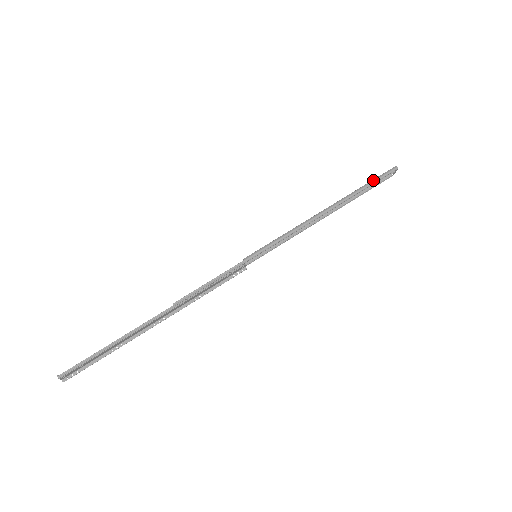
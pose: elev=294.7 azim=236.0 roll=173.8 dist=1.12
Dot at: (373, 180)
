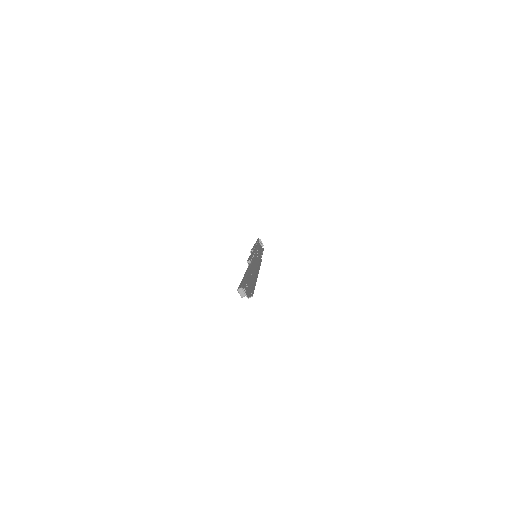
Dot at: occluded
